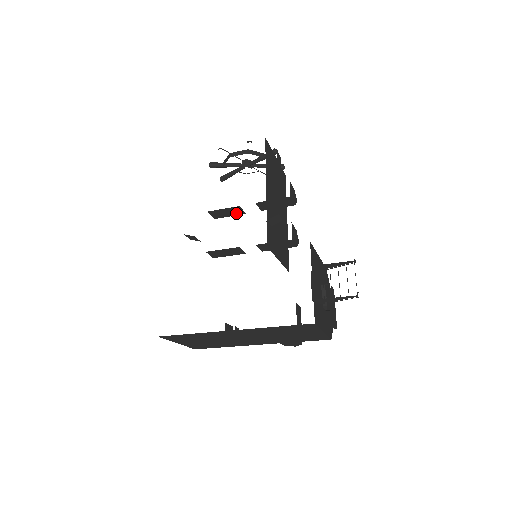
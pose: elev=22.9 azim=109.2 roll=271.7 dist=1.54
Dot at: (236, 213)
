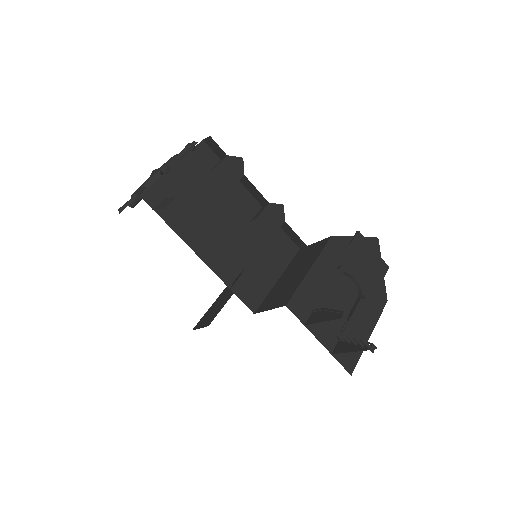
Dot at: occluded
